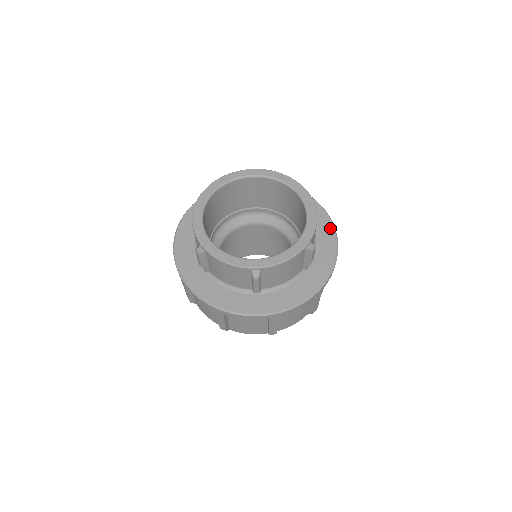
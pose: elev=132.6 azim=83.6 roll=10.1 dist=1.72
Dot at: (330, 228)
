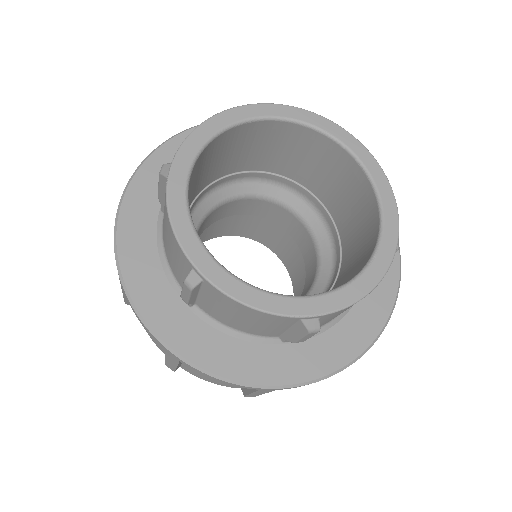
Dot at: (378, 322)
